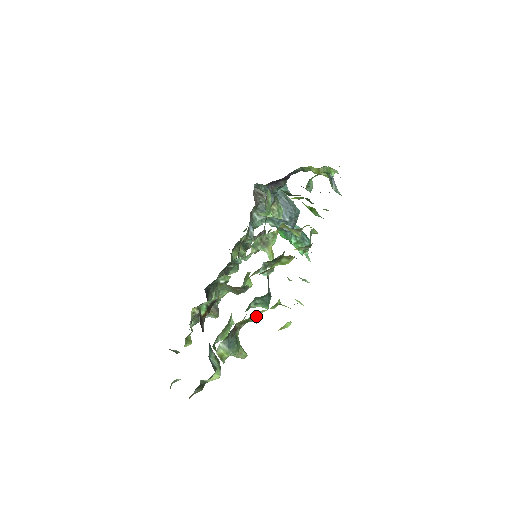
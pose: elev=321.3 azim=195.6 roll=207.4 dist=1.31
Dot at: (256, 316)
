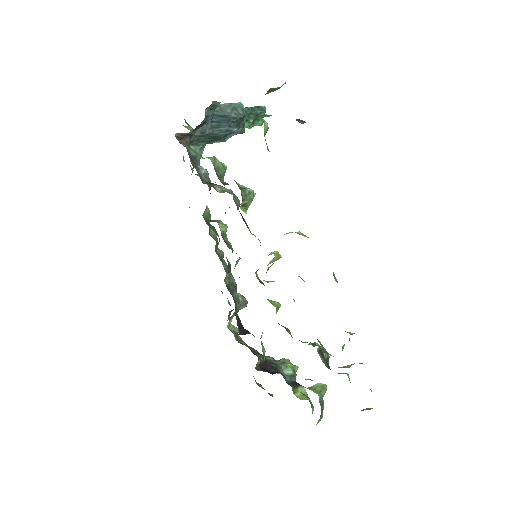
Dot at: occluded
